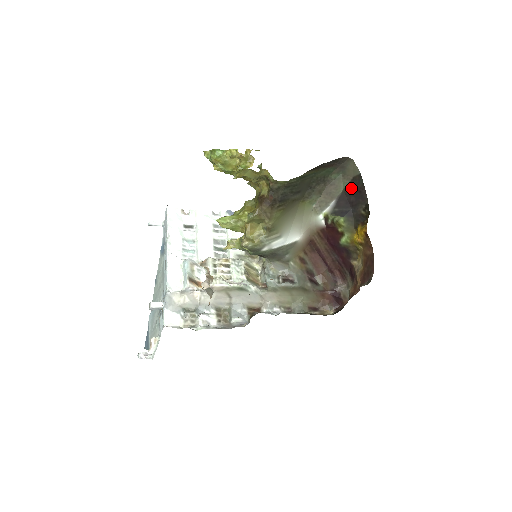
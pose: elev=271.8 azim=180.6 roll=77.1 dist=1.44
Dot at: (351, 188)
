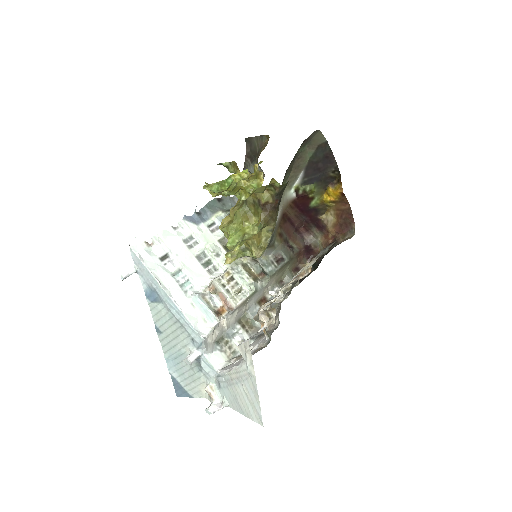
Dot at: (317, 156)
